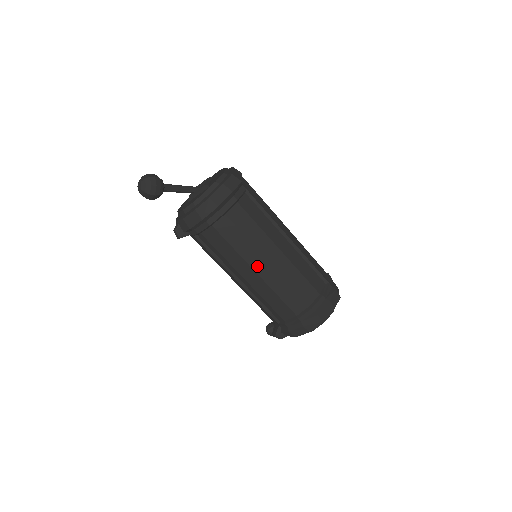
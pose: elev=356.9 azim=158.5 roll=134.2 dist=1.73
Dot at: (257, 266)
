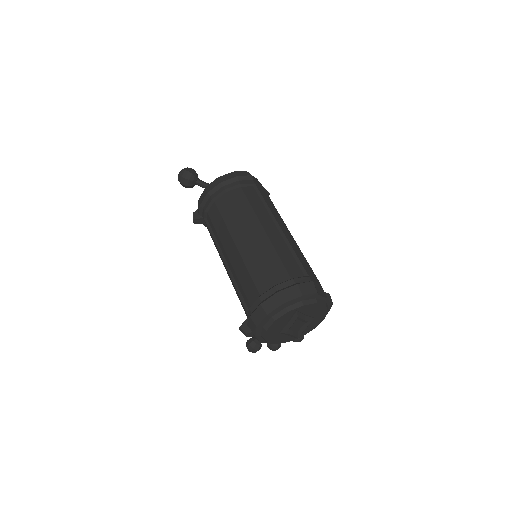
Dot at: (238, 238)
